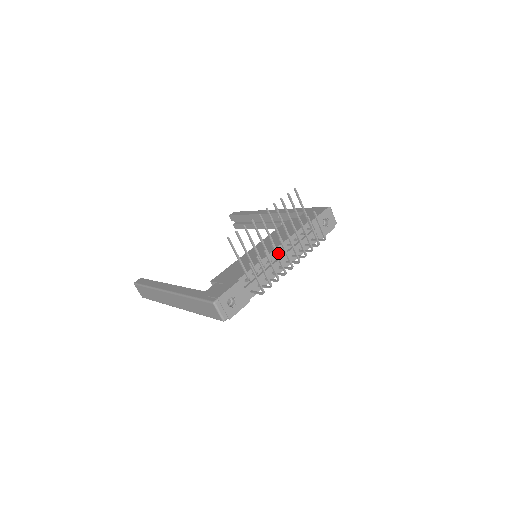
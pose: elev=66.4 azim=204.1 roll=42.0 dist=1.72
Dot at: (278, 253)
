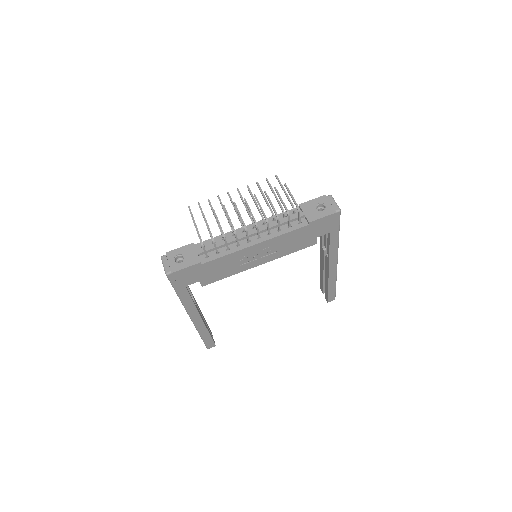
Dot at: occluded
